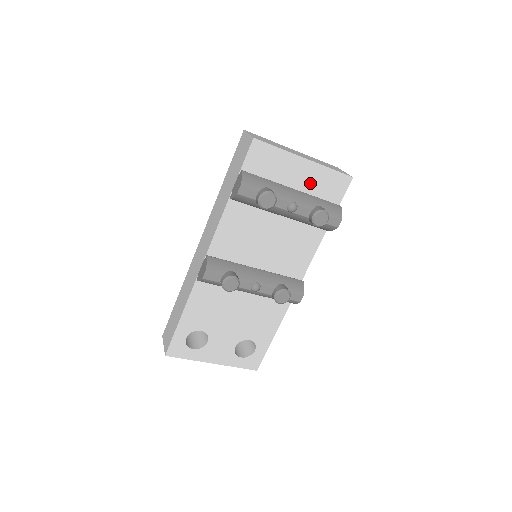
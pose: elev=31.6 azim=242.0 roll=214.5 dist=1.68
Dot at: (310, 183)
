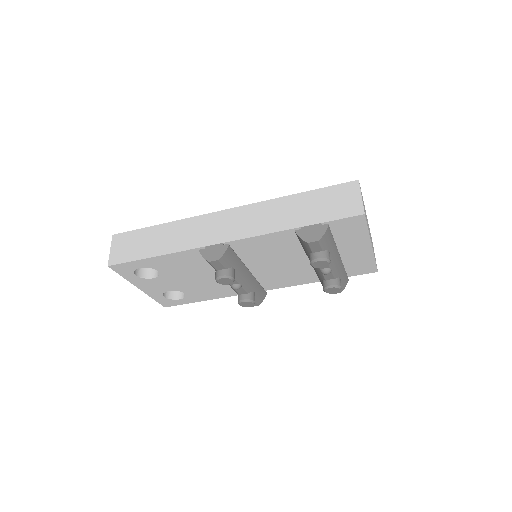
Dot at: (352, 257)
